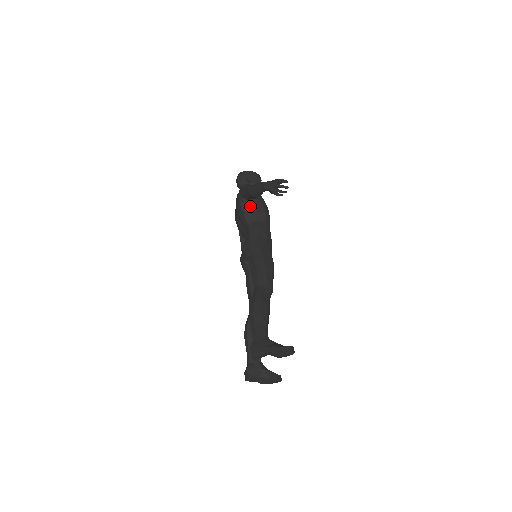
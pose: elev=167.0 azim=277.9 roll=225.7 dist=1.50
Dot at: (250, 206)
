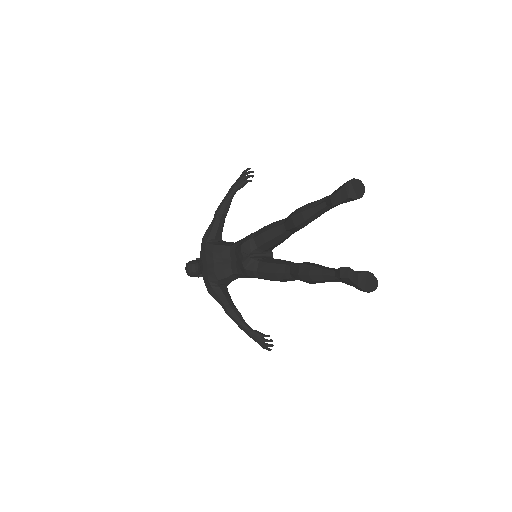
Dot at: (221, 242)
